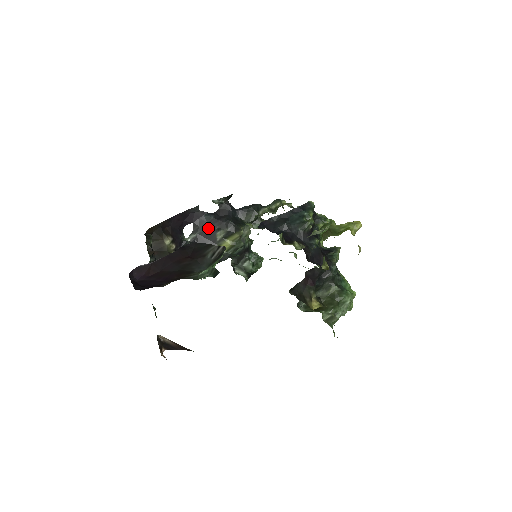
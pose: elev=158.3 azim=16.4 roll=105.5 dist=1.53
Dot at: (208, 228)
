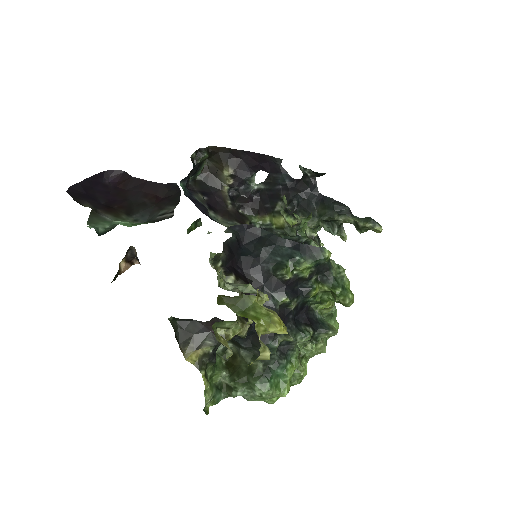
Dot at: (276, 190)
